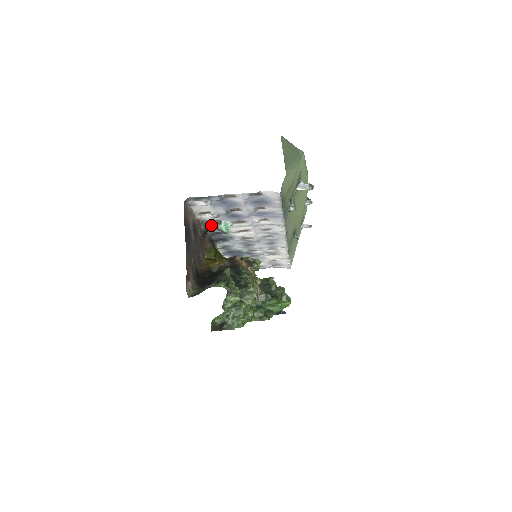
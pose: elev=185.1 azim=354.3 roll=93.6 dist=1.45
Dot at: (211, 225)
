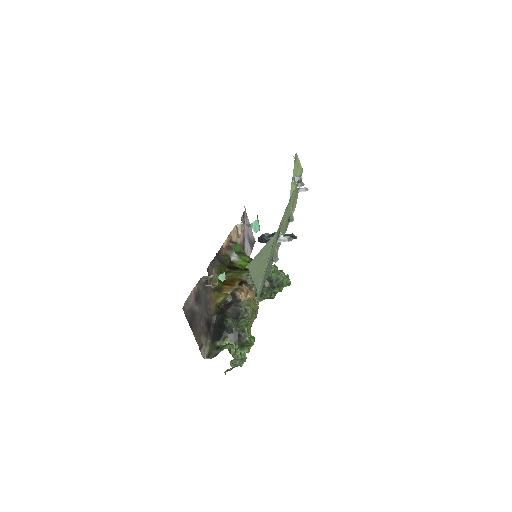
Dot at: (210, 277)
